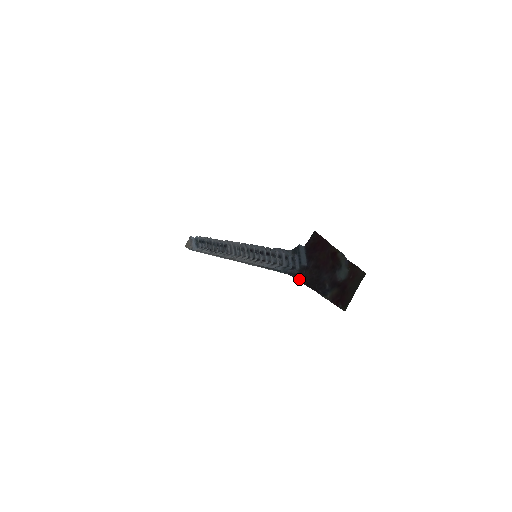
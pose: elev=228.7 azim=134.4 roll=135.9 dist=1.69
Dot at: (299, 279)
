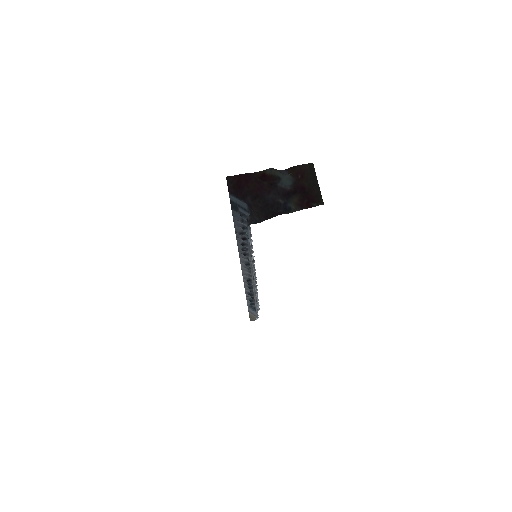
Dot at: (257, 221)
